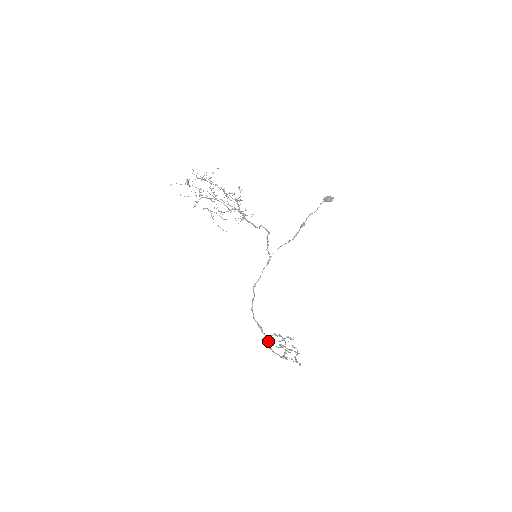
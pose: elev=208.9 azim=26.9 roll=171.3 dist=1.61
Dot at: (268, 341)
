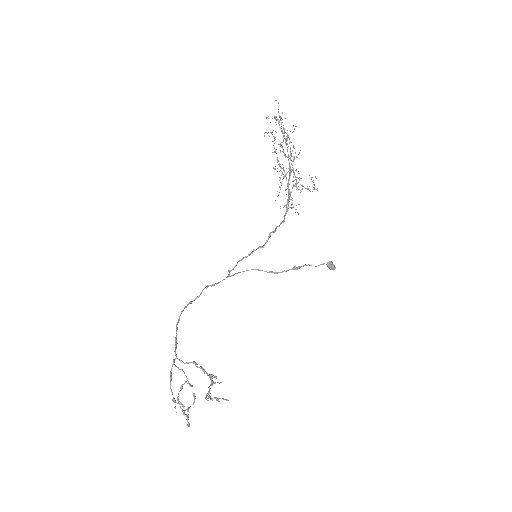
Dot at: occluded
